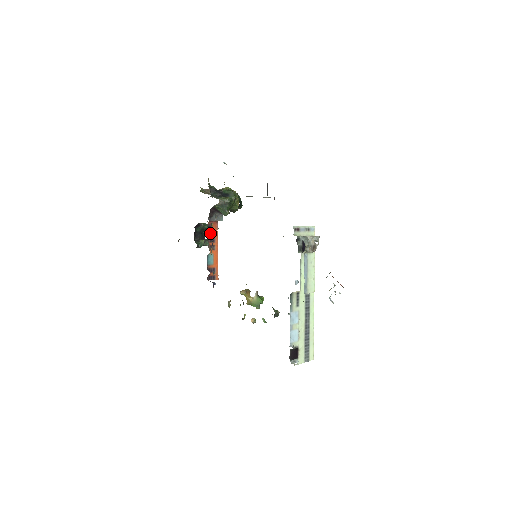
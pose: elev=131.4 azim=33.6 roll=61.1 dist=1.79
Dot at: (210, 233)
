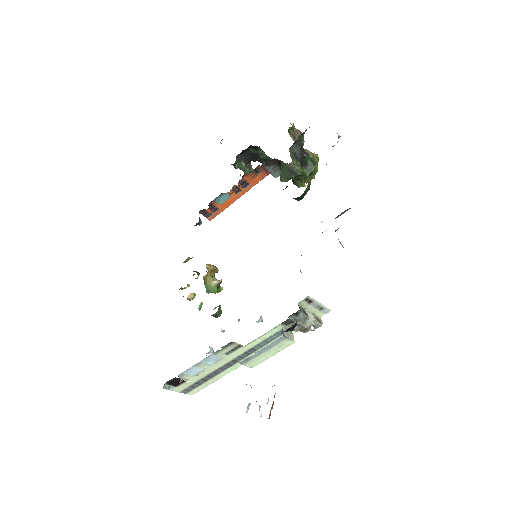
Dot at: (250, 176)
